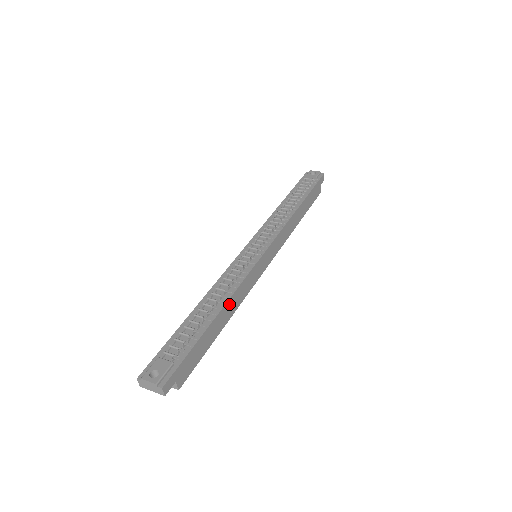
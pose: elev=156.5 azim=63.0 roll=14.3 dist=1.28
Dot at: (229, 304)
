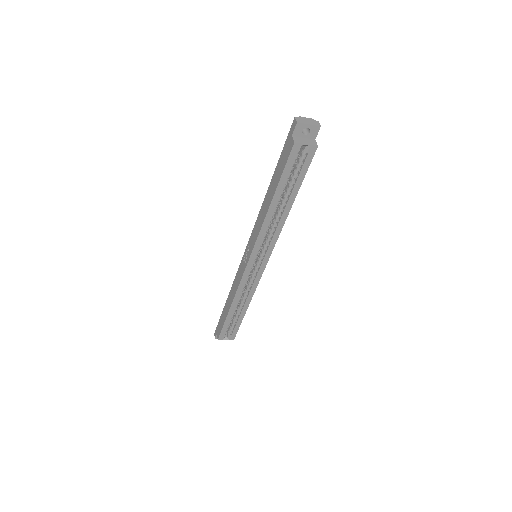
Dot at: occluded
